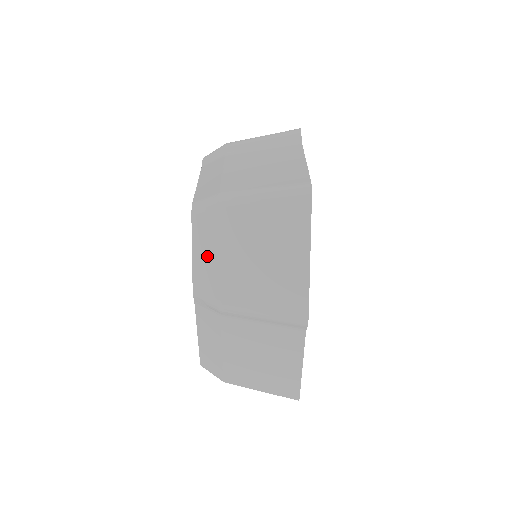
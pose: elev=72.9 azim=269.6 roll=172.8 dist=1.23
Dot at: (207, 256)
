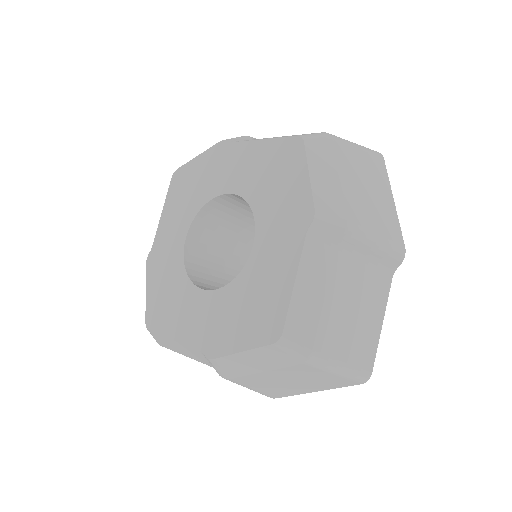
Dot at: (252, 364)
